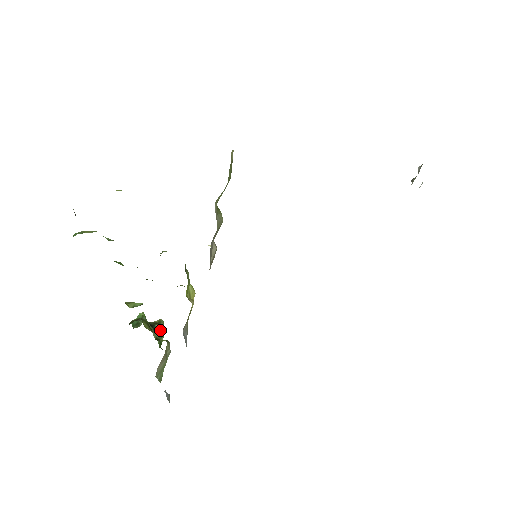
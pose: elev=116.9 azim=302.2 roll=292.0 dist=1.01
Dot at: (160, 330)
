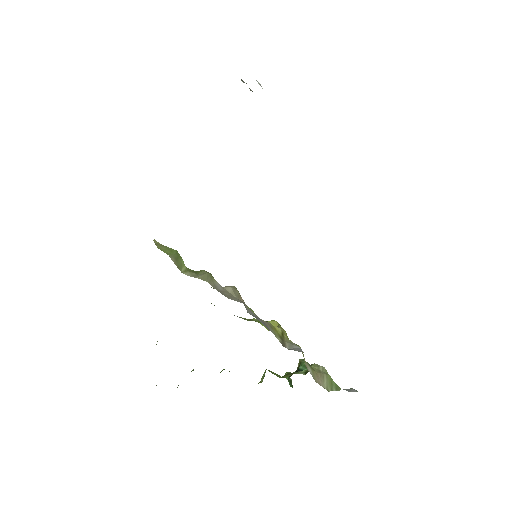
Dot at: (305, 366)
